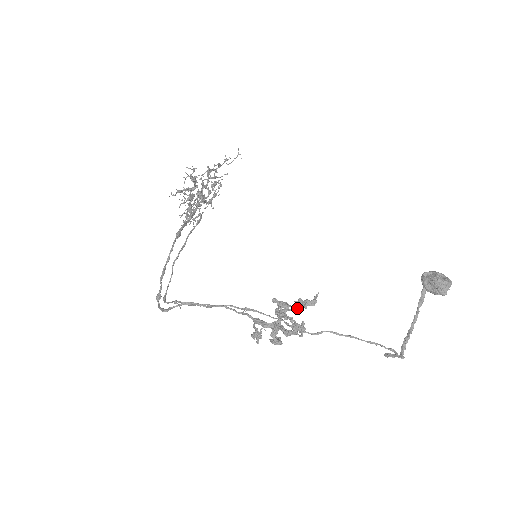
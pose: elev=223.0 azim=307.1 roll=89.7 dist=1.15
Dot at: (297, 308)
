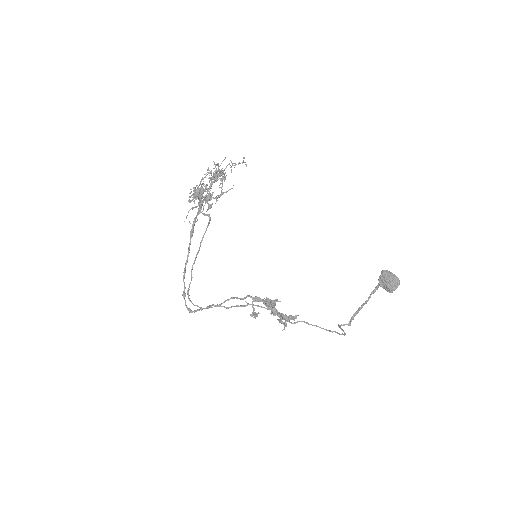
Dot at: (283, 318)
